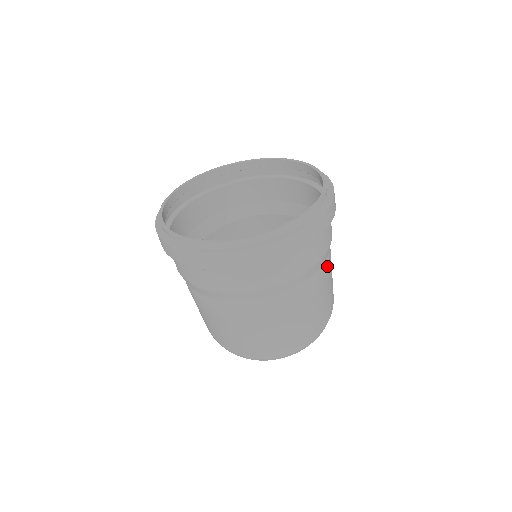
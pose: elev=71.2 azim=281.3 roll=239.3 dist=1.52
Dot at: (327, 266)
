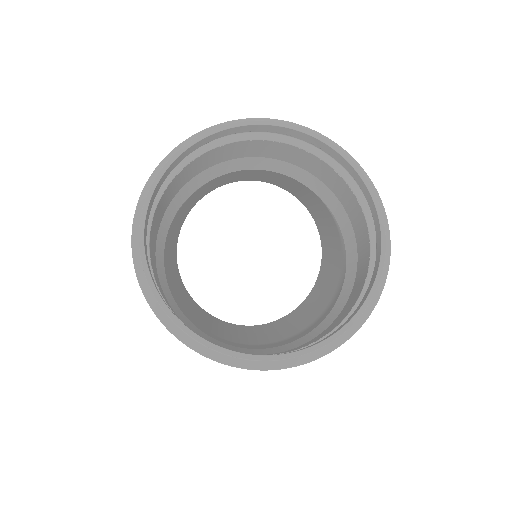
Dot at: occluded
